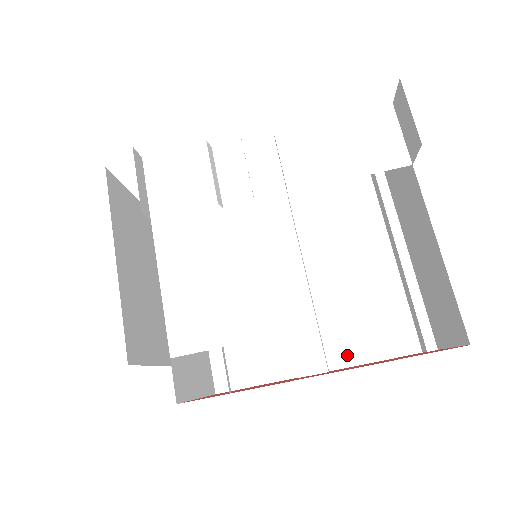
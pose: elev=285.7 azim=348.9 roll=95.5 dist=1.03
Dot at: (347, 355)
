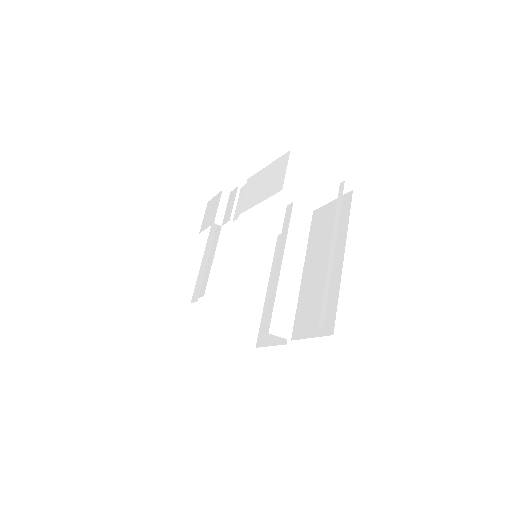
Dot at: (301, 331)
